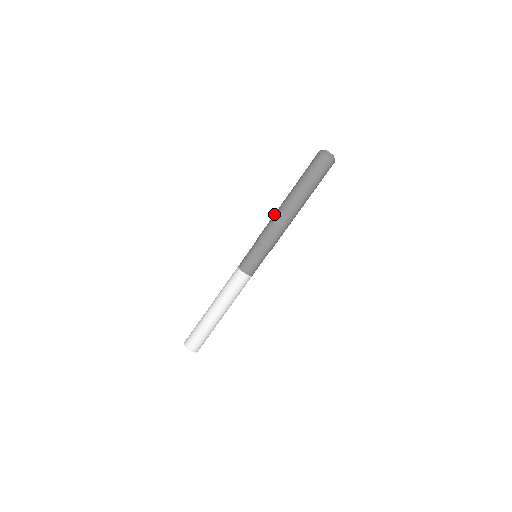
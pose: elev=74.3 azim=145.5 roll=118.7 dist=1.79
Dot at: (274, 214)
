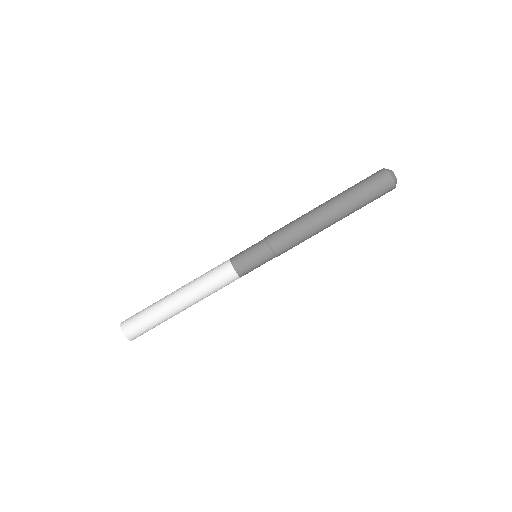
Dot at: occluded
